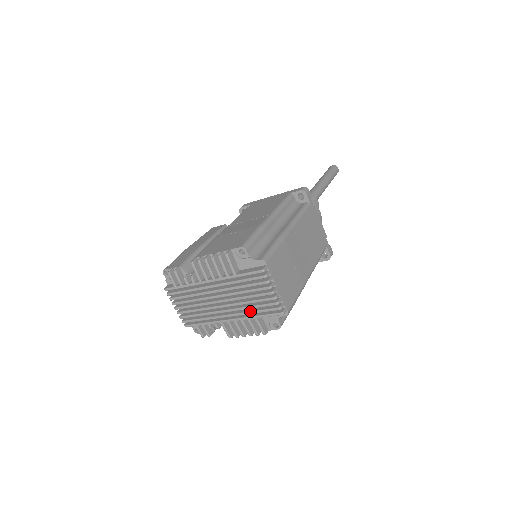
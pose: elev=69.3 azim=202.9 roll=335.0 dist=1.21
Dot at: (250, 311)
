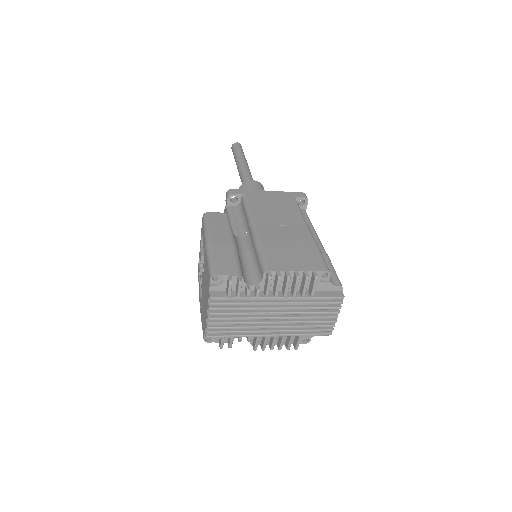
Dot at: (301, 329)
